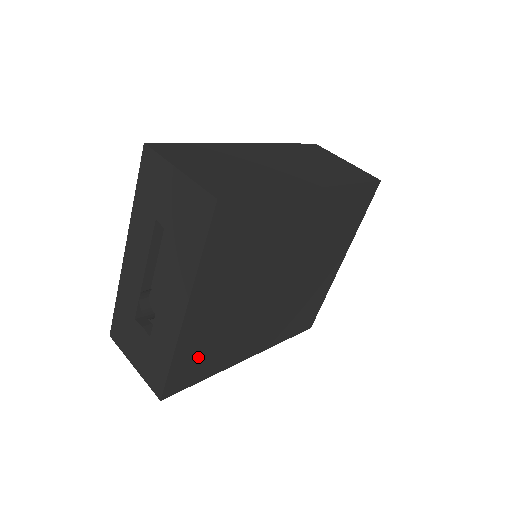
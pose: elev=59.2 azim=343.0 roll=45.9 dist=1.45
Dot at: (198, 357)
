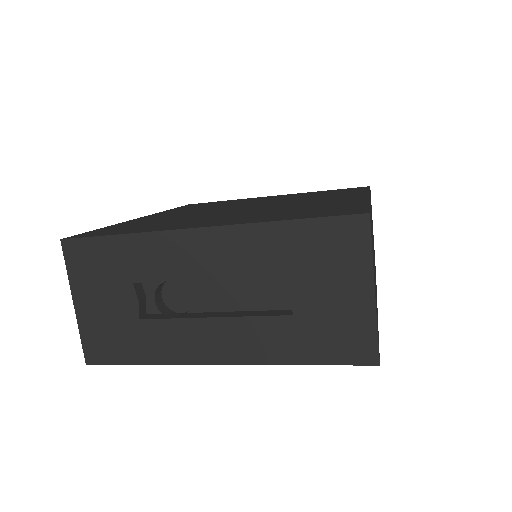
Dot at: occluded
